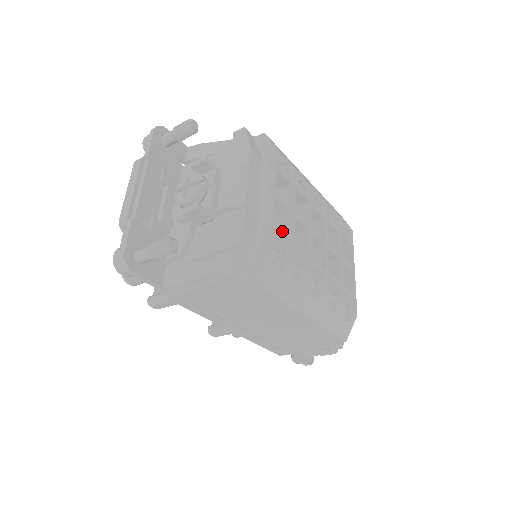
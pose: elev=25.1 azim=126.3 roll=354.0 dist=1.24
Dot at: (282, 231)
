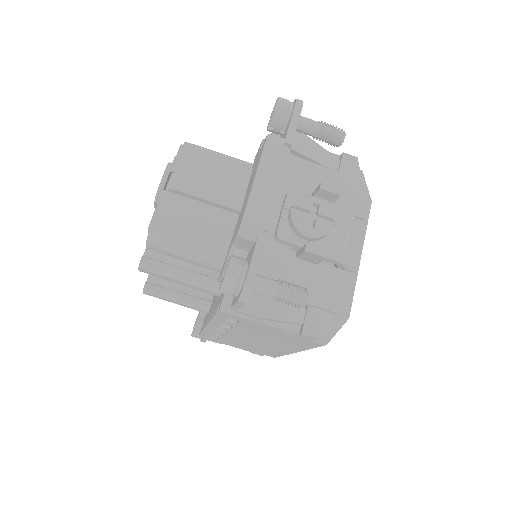
Dot at: occluded
